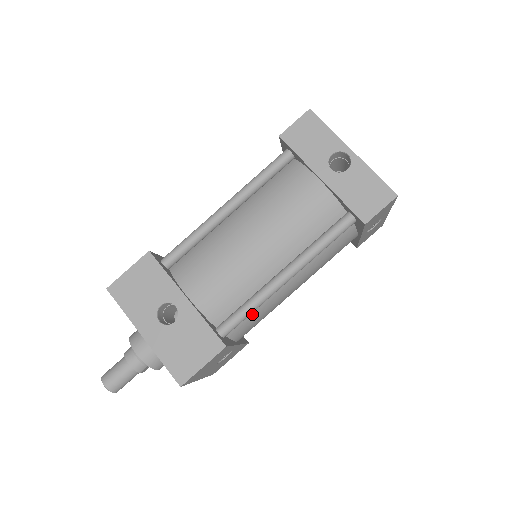
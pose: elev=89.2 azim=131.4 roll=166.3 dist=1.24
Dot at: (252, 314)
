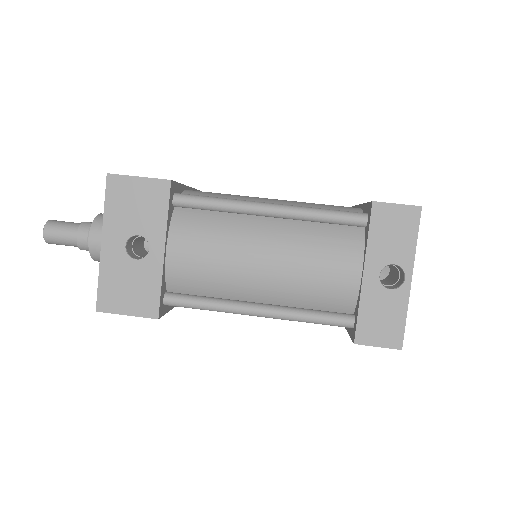
Dot at: occluded
